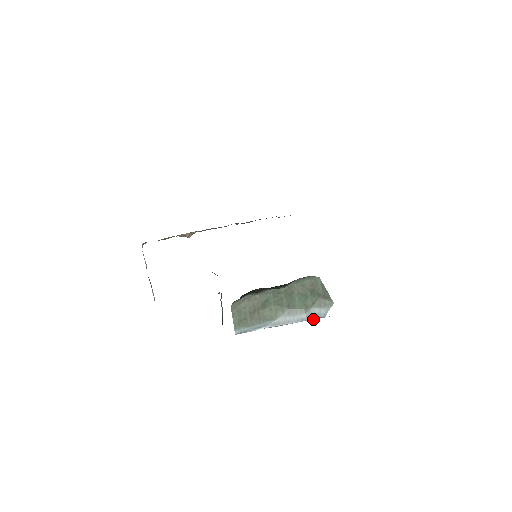
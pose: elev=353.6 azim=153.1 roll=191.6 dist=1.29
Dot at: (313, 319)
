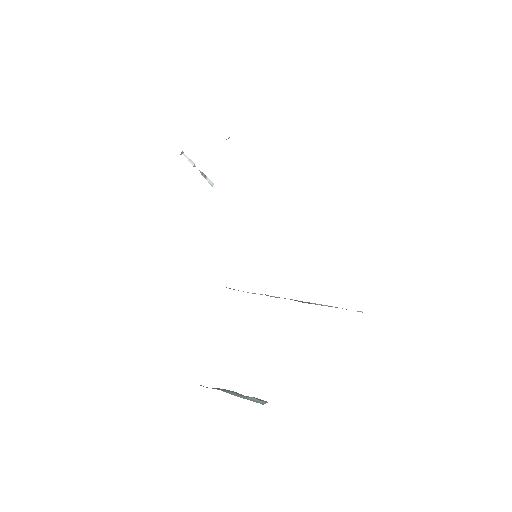
Dot at: (255, 400)
